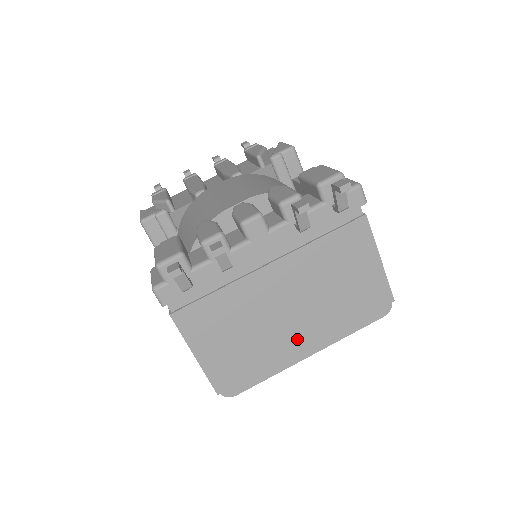
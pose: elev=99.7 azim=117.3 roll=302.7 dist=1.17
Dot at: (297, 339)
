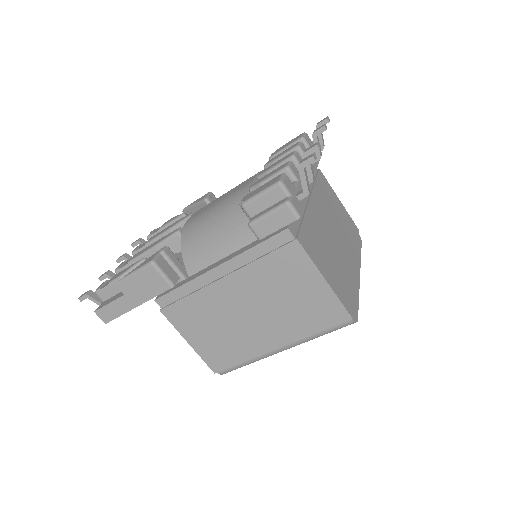
Dot at: (349, 260)
